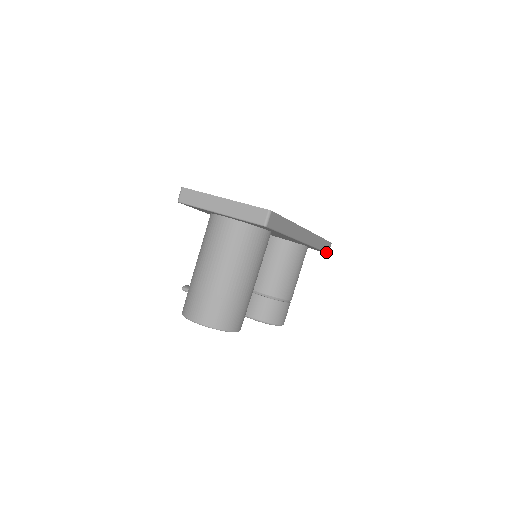
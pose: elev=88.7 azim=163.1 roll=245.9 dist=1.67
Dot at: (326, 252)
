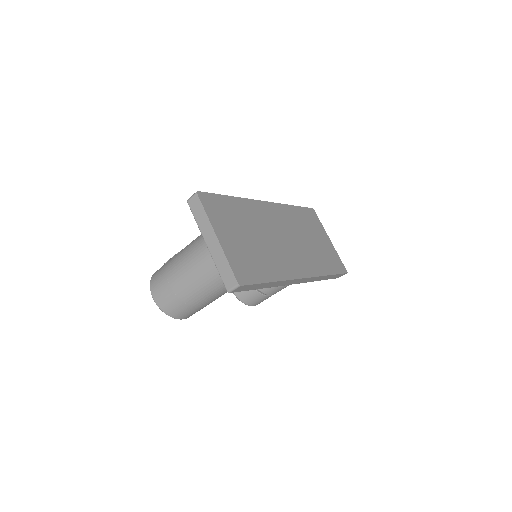
Dot at: (335, 278)
